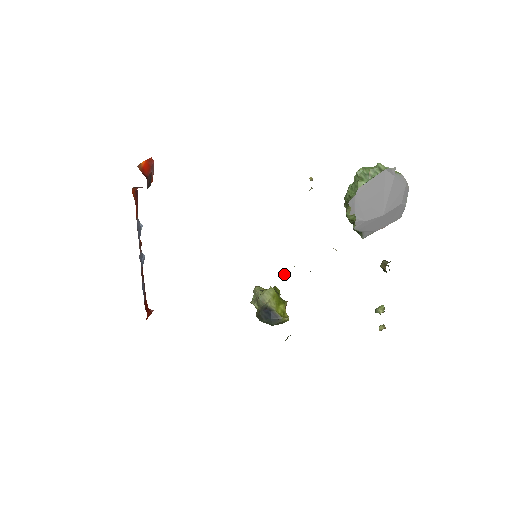
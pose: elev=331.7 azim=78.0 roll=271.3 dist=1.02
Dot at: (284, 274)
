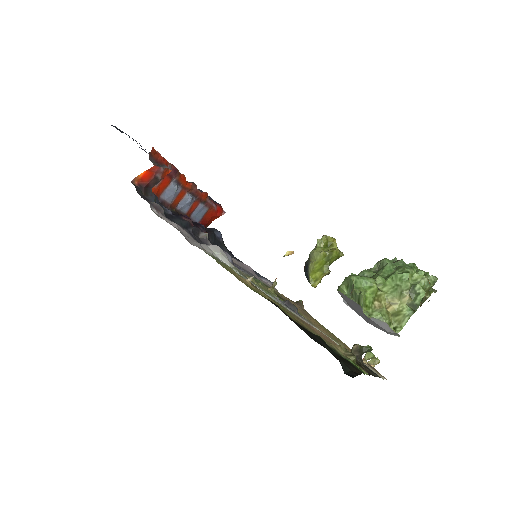
Dot at: (273, 283)
